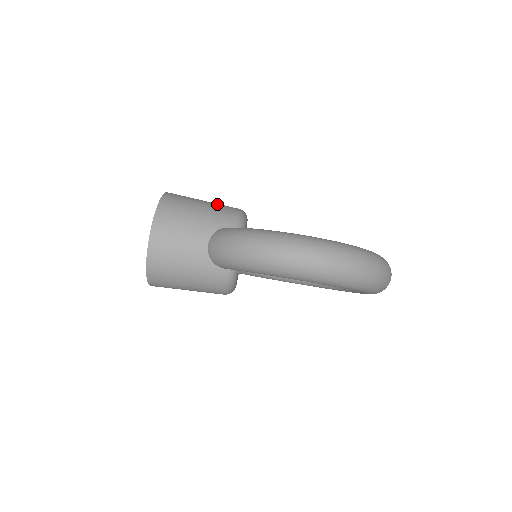
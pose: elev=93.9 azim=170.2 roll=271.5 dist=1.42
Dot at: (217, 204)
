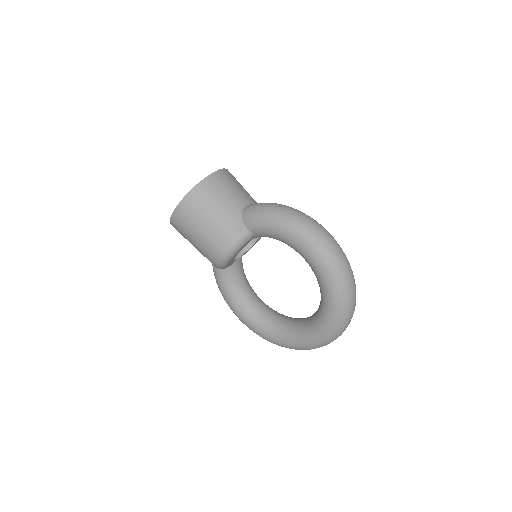
Dot at: occluded
